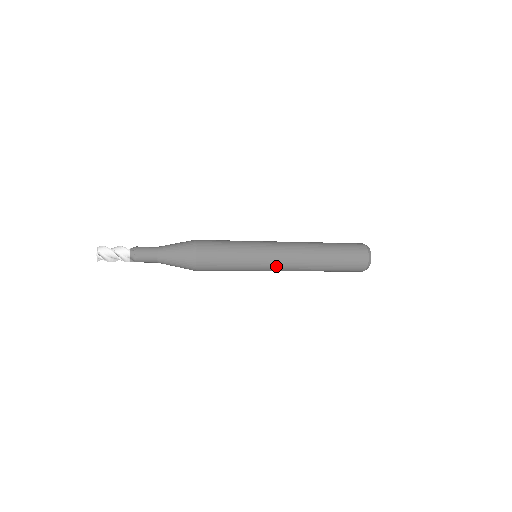
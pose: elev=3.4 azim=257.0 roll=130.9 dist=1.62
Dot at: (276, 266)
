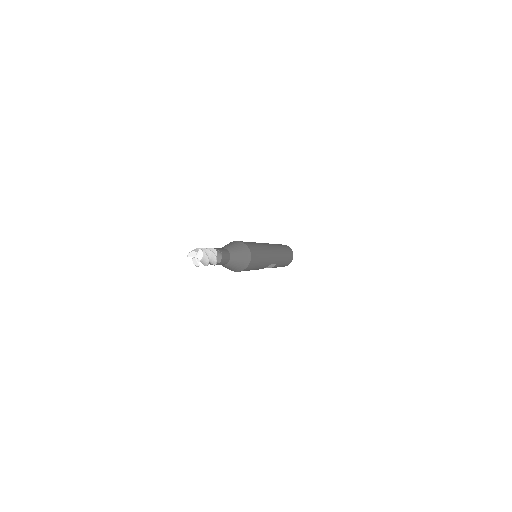
Dot at: (273, 255)
